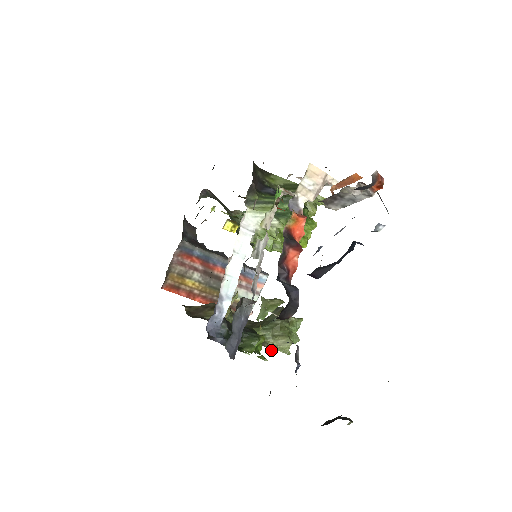
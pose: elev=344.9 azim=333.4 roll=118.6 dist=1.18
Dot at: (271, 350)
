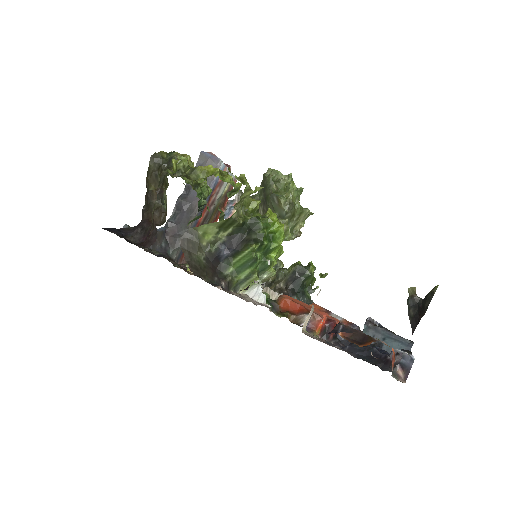
Dot at: occluded
